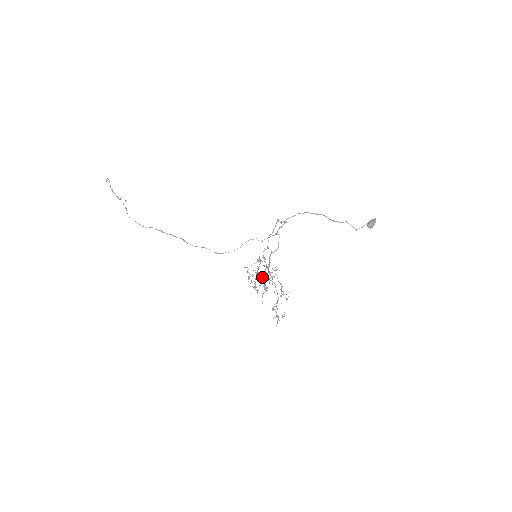
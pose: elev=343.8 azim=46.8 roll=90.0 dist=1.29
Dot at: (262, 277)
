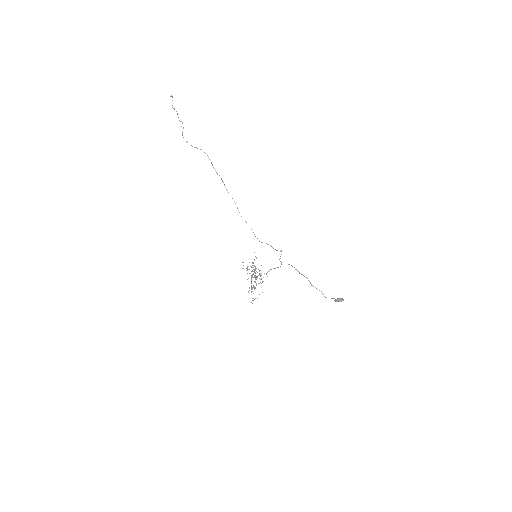
Dot at: (252, 271)
